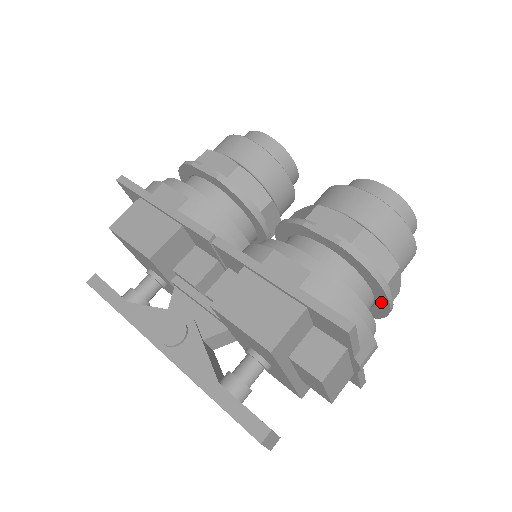
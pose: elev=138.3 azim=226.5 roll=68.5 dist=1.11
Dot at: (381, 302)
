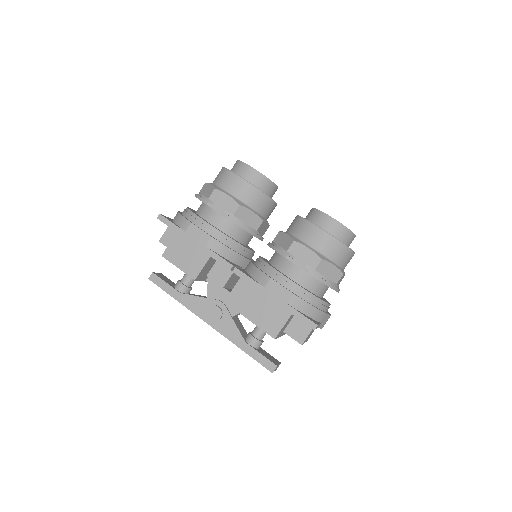
Dot at: occluded
